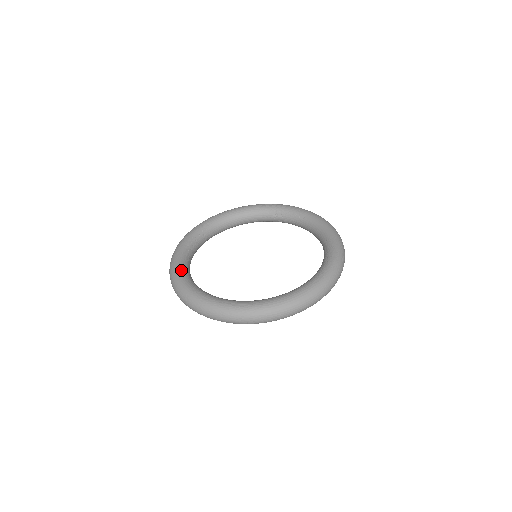
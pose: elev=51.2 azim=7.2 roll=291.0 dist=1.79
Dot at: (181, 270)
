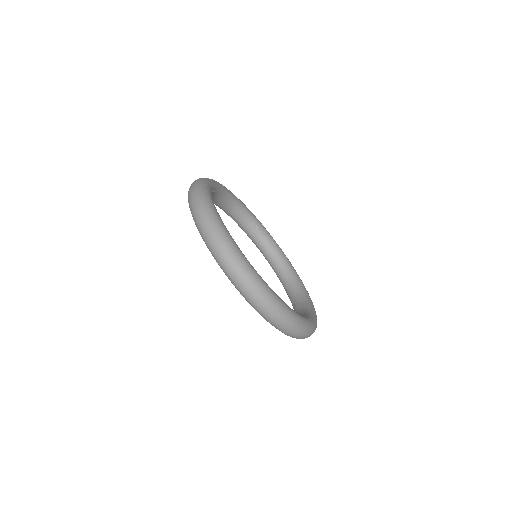
Dot at: occluded
